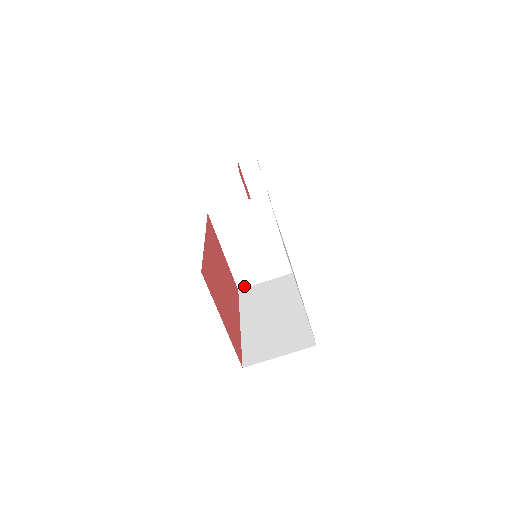
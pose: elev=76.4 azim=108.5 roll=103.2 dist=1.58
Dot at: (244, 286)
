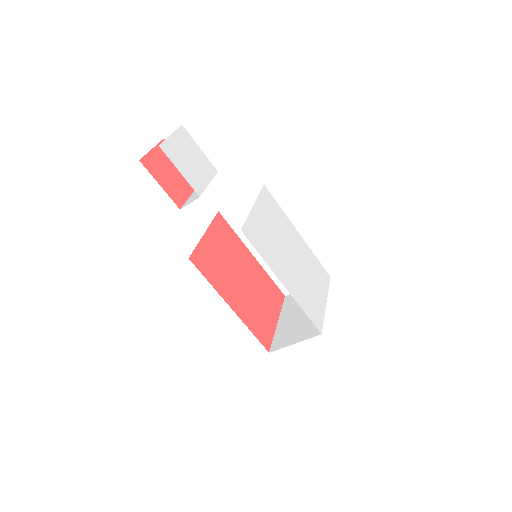
Dot at: (223, 209)
